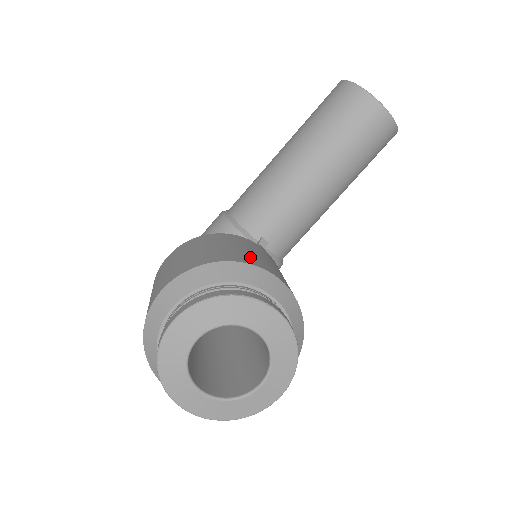
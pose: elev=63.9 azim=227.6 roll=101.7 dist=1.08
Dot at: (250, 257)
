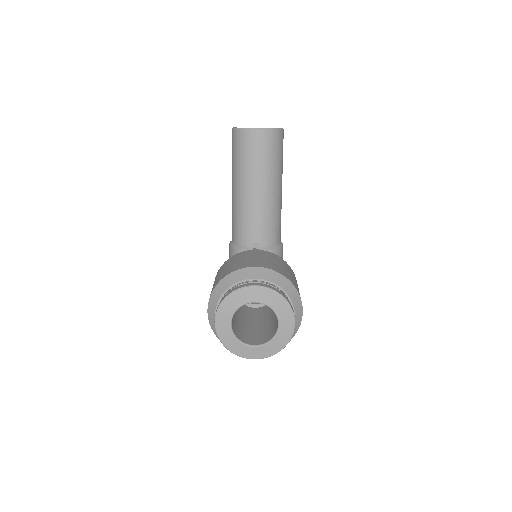
Dot at: (238, 265)
